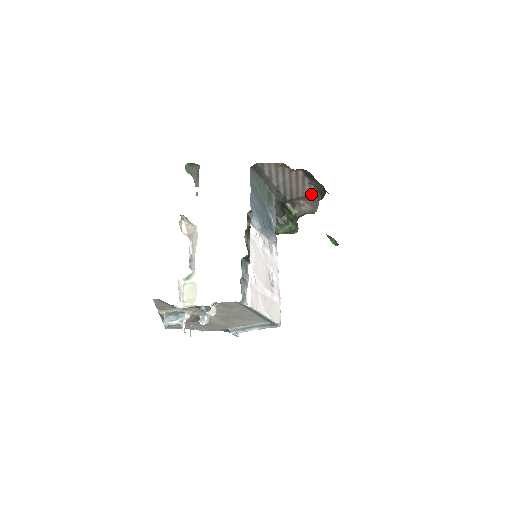
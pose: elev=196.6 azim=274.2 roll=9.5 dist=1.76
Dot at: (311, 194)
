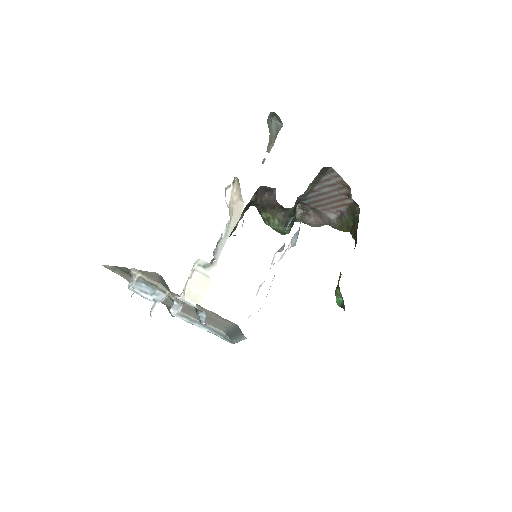
Dot at: (329, 215)
